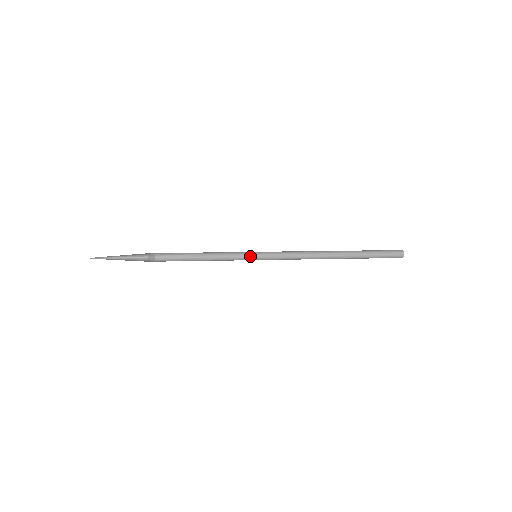
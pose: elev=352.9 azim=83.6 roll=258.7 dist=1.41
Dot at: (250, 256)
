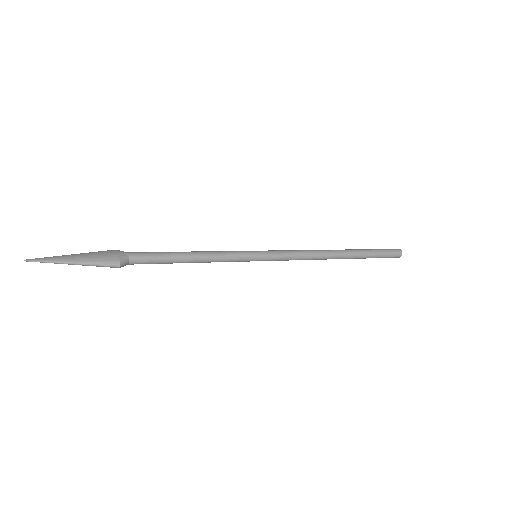
Dot at: (251, 259)
